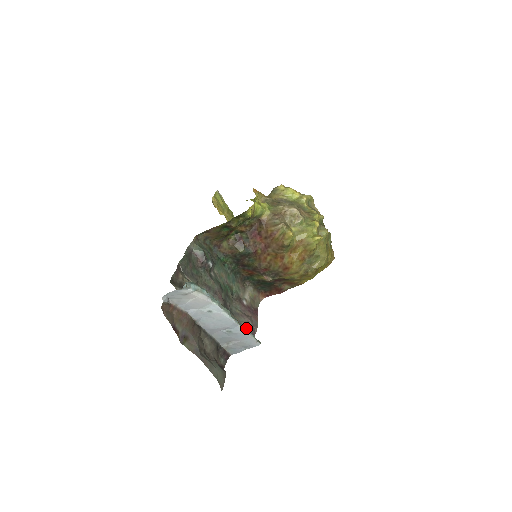
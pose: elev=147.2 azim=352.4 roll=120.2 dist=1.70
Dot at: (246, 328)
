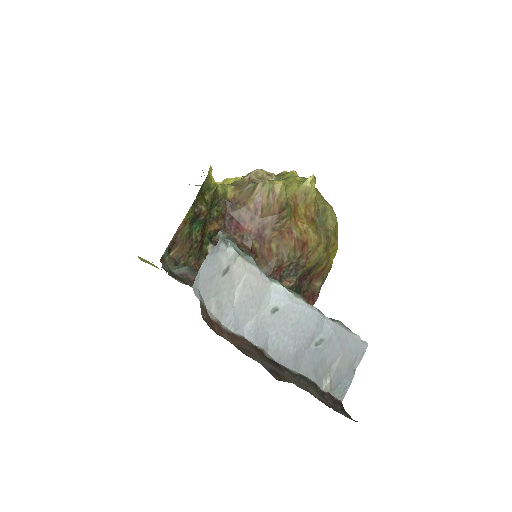
Dot at: (336, 320)
